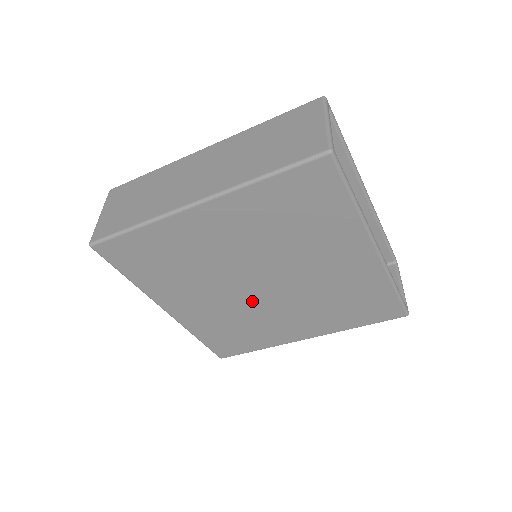
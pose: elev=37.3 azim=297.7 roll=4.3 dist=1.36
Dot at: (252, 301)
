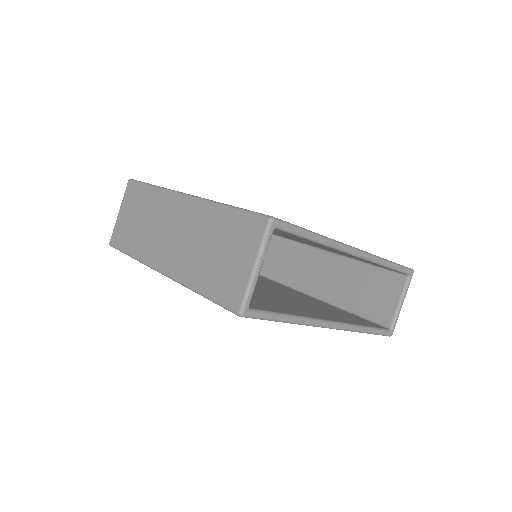
Dot at: occluded
